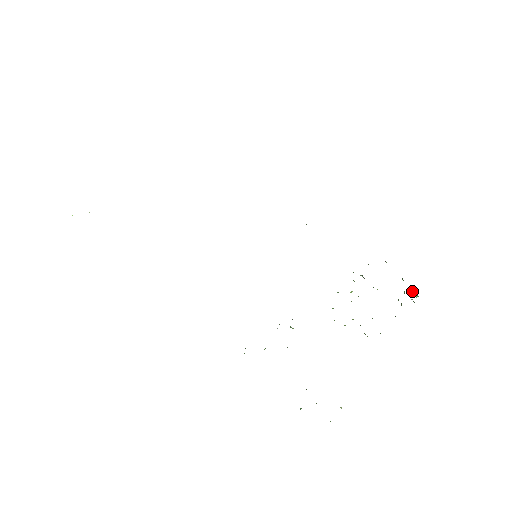
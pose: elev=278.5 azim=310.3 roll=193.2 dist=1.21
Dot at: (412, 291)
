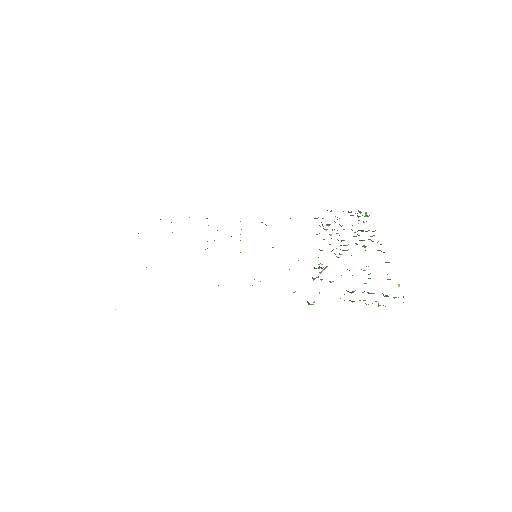
Dot at: occluded
